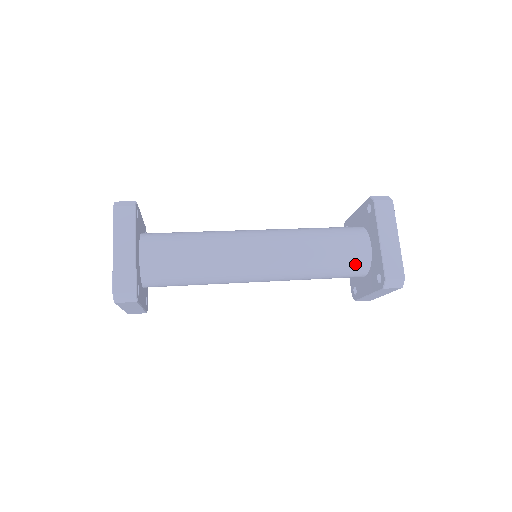
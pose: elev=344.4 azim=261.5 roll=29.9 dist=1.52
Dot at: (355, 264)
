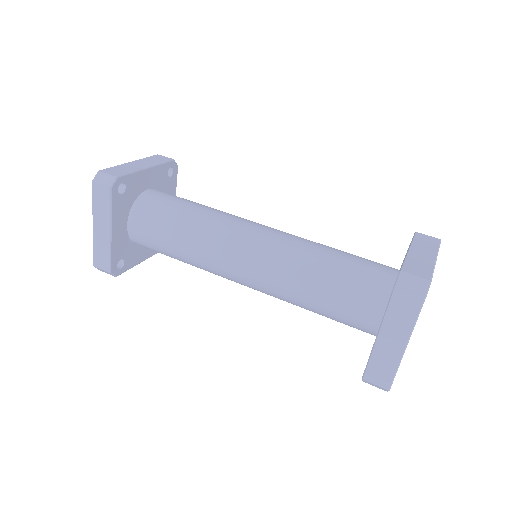
Dot at: (356, 327)
